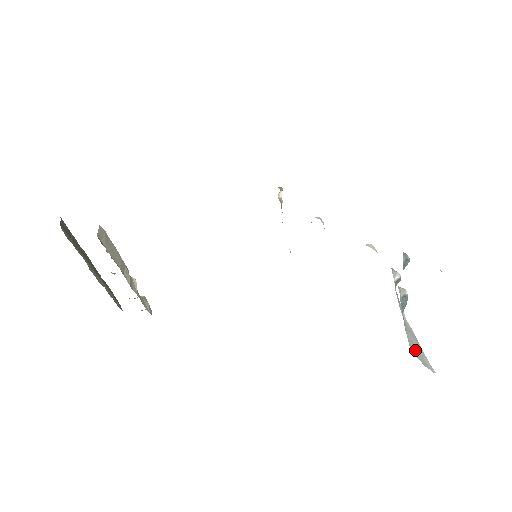
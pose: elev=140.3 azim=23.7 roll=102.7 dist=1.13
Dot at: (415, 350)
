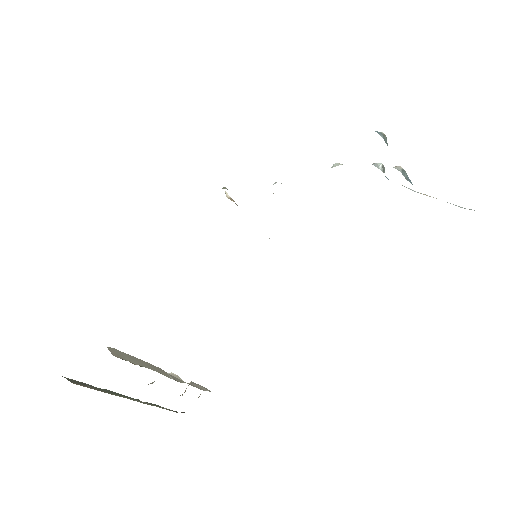
Dot at: occluded
